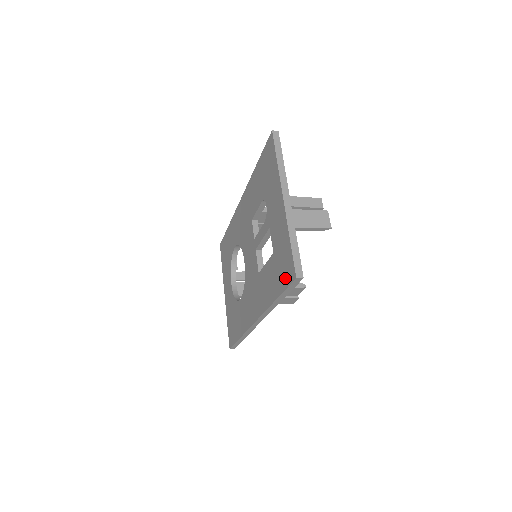
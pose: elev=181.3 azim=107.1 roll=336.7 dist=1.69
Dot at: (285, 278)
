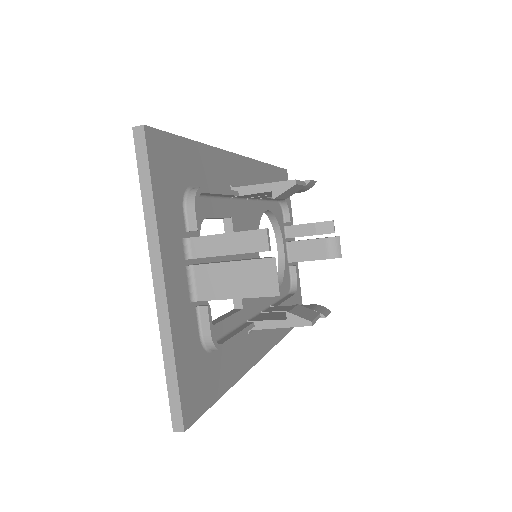
Dot at: occluded
